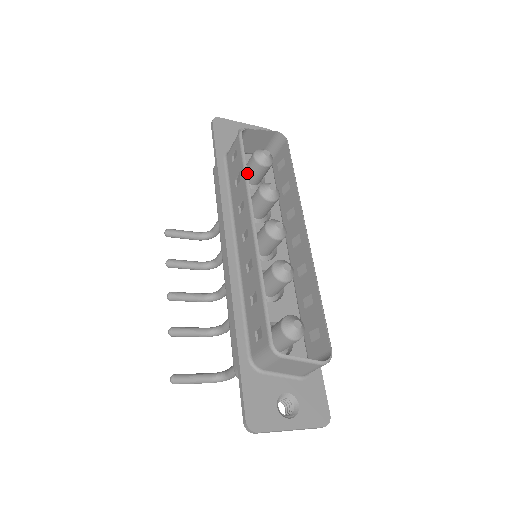
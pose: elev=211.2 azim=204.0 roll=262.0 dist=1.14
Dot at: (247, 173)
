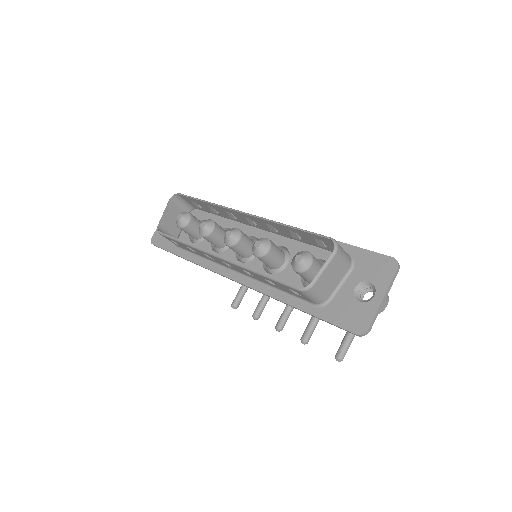
Dot at: (184, 242)
